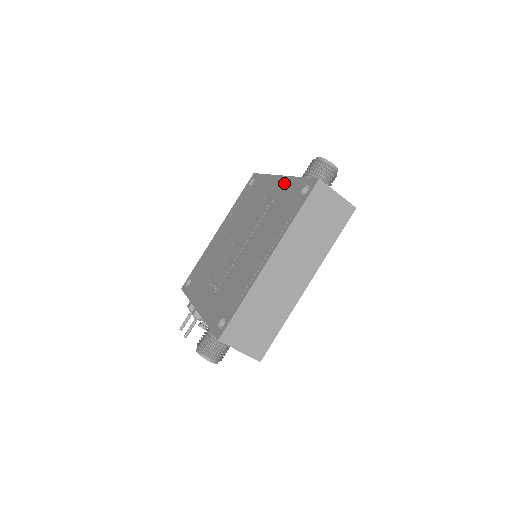
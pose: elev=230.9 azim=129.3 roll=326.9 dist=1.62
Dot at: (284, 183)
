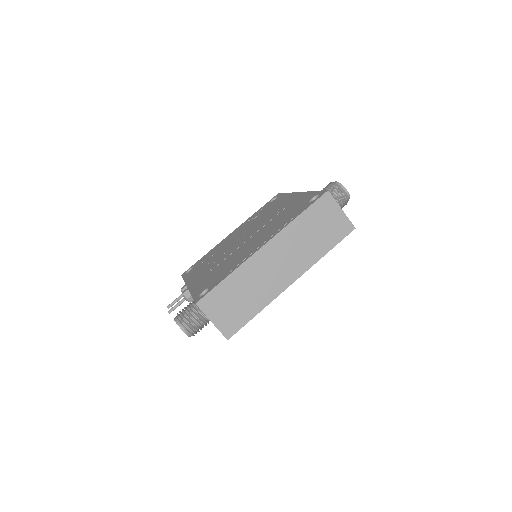
Dot at: (299, 196)
